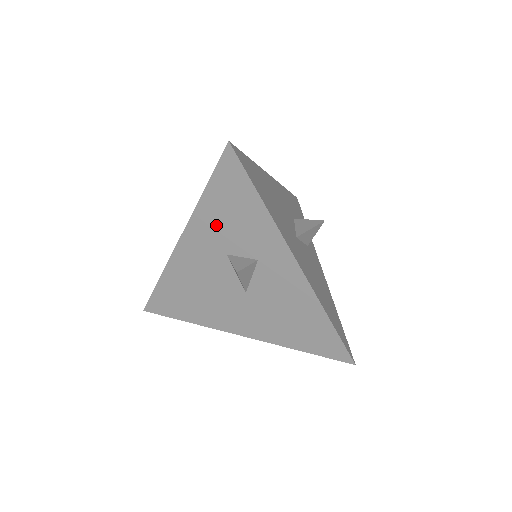
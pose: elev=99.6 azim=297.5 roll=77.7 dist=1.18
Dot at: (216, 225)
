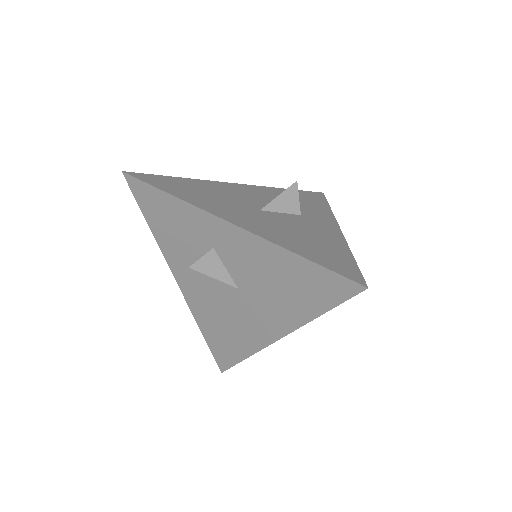
Dot at: (174, 245)
